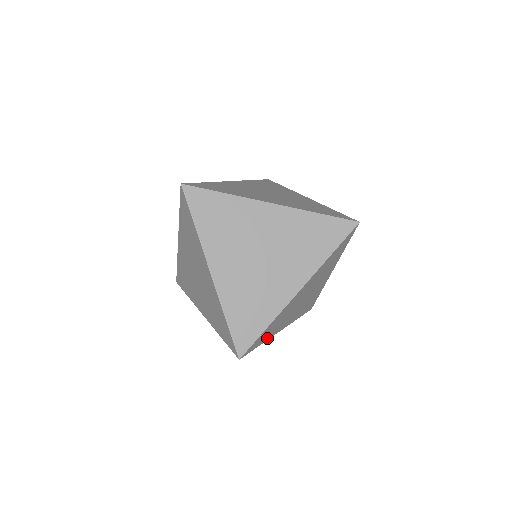
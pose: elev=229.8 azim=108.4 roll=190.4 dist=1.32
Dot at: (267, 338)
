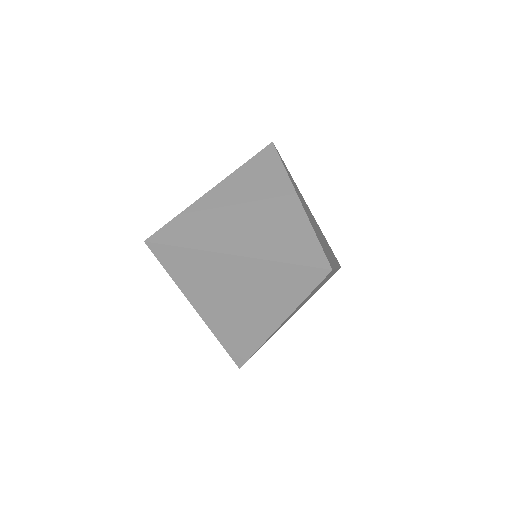
Dot at: (302, 302)
